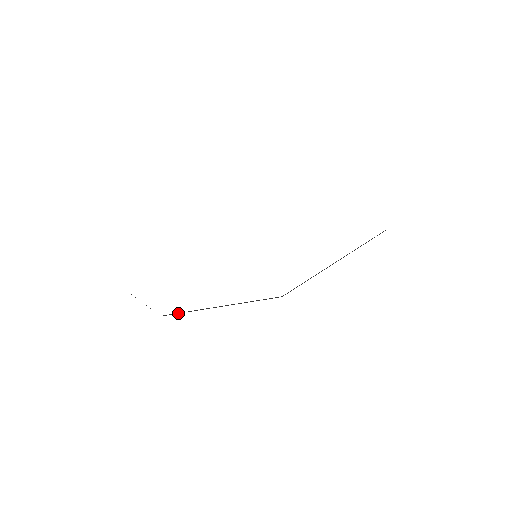
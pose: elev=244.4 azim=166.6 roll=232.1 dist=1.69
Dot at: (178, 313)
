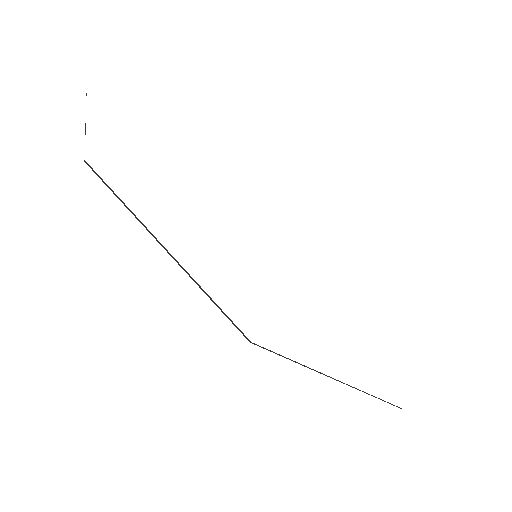
Dot at: (109, 187)
